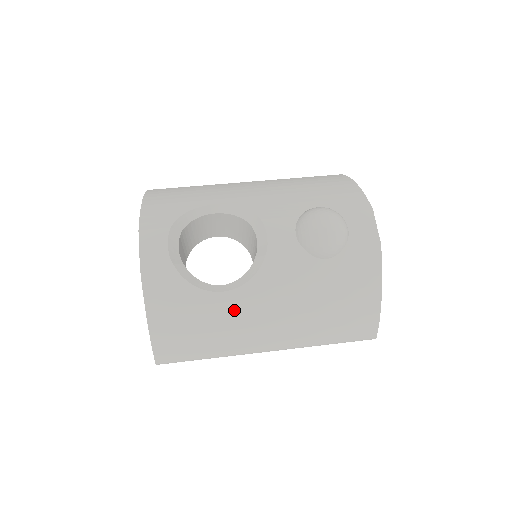
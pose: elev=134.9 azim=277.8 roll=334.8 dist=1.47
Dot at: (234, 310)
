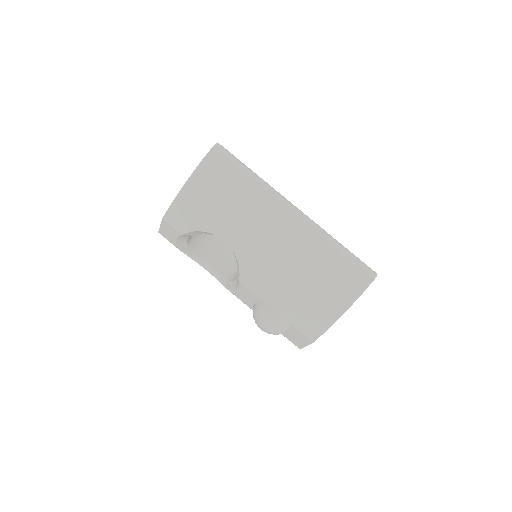
Dot at: occluded
